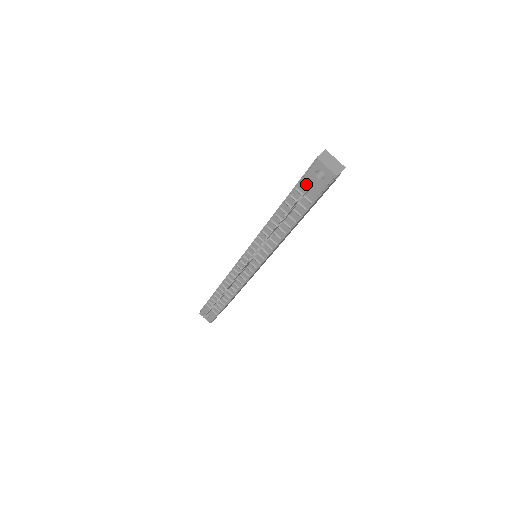
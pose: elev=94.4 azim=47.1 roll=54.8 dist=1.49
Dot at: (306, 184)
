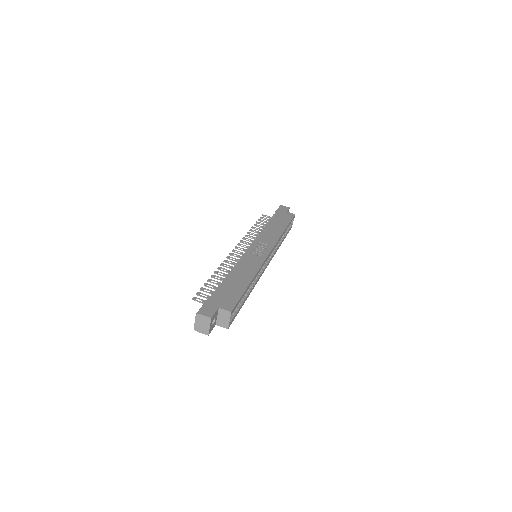
Dot at: occluded
